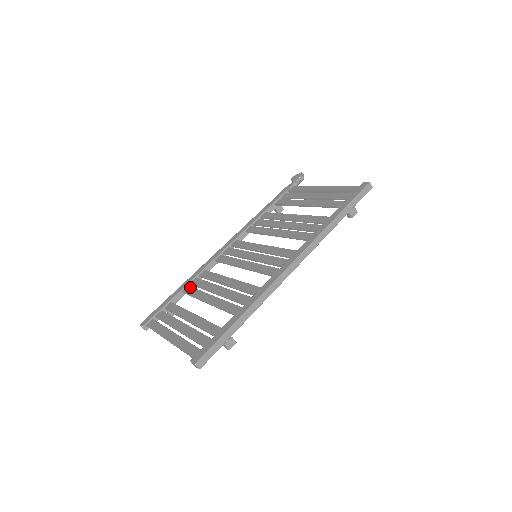
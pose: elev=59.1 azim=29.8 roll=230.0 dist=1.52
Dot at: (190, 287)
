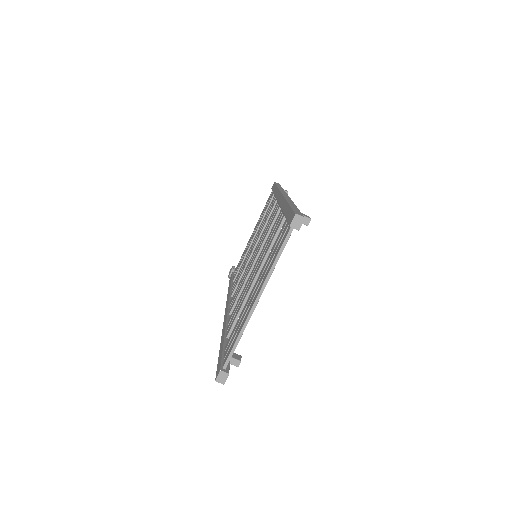
Dot at: (230, 326)
